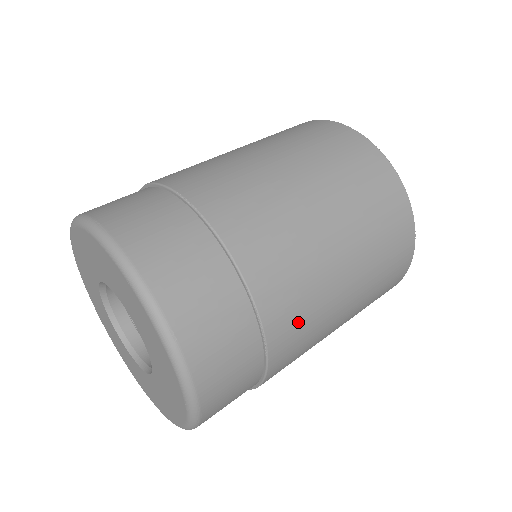
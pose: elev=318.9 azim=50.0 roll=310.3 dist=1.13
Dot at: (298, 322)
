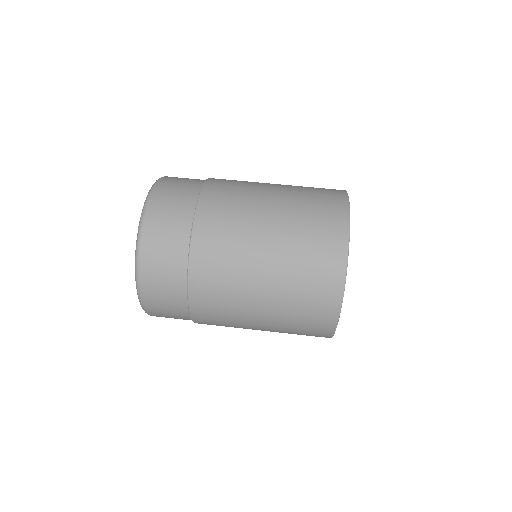
Dot at: (216, 322)
